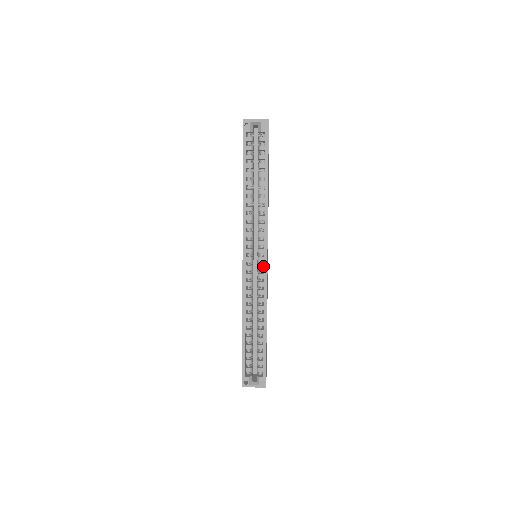
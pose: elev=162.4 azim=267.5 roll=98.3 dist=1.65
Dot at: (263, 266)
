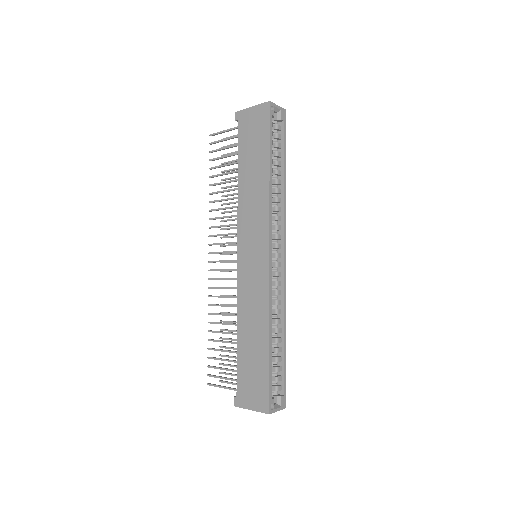
Dot at: (281, 263)
